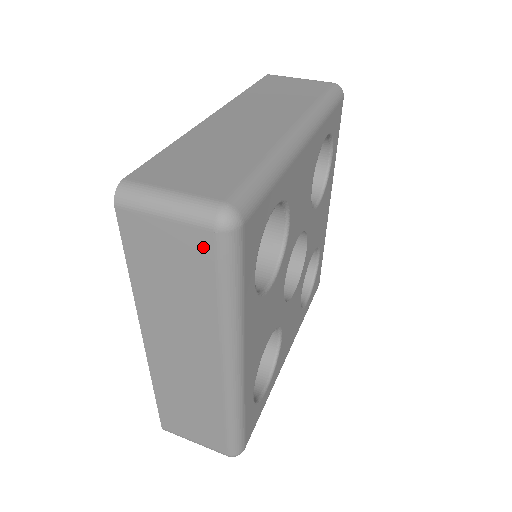
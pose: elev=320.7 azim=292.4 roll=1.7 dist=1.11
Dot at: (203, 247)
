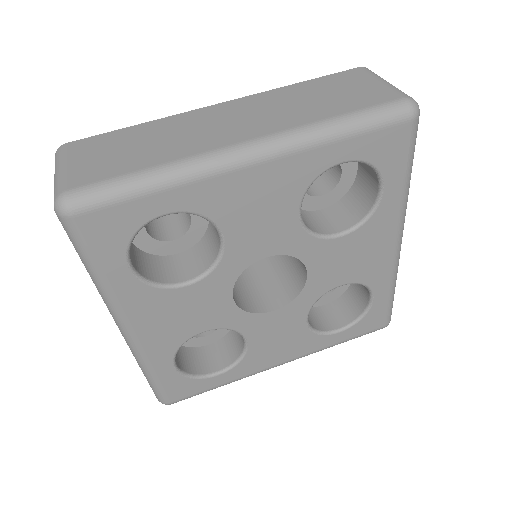
Dot at: occluded
